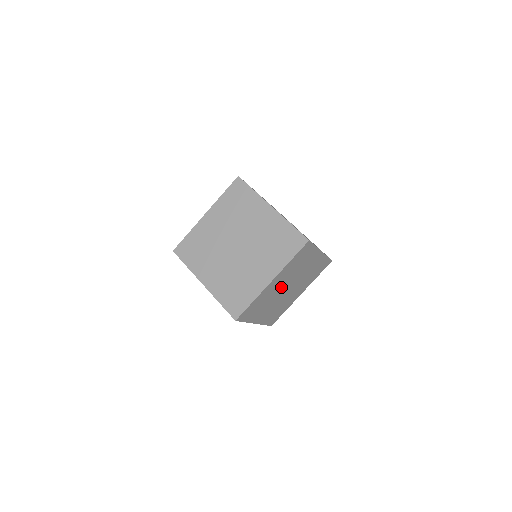
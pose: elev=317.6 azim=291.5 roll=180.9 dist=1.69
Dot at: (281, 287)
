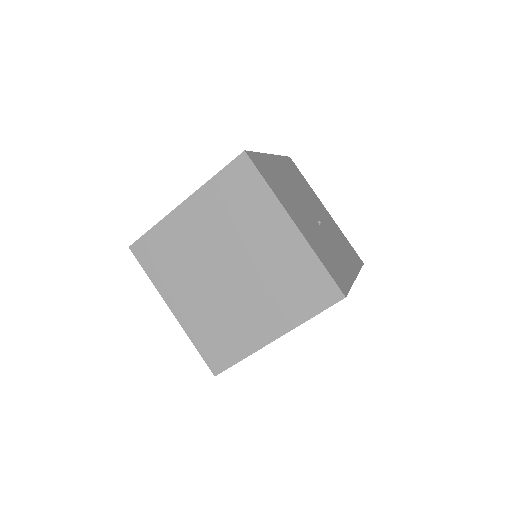
Dot at: occluded
